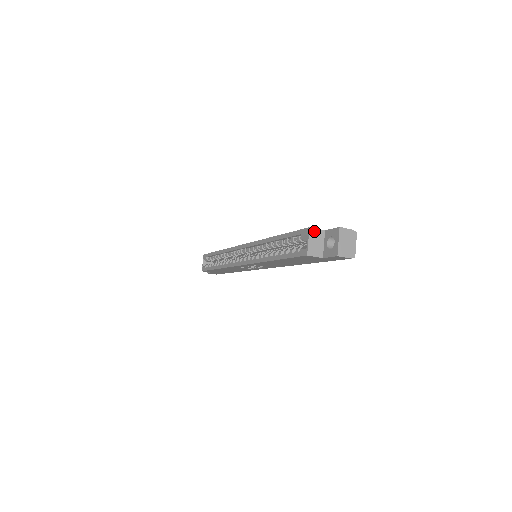
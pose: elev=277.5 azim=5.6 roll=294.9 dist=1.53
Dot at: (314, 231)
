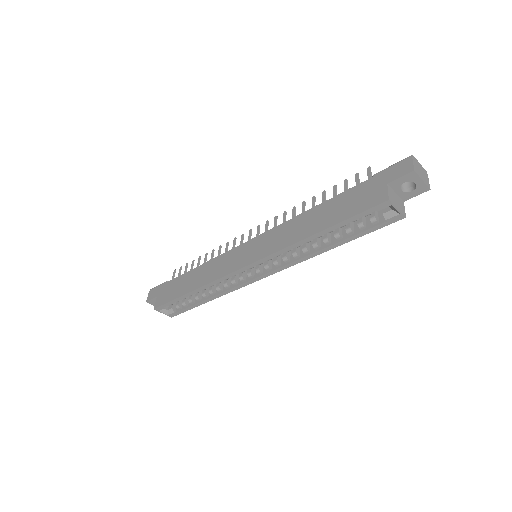
Dot at: (390, 197)
